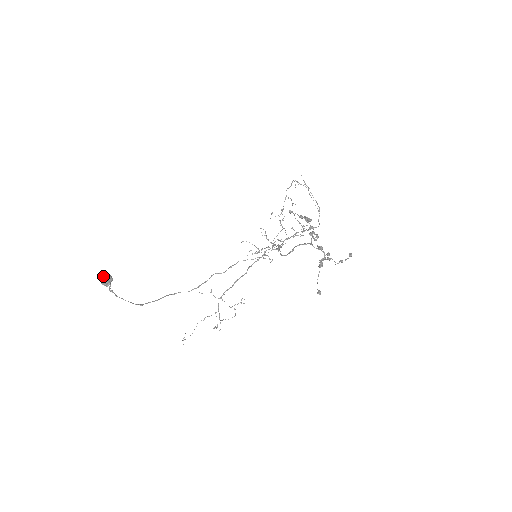
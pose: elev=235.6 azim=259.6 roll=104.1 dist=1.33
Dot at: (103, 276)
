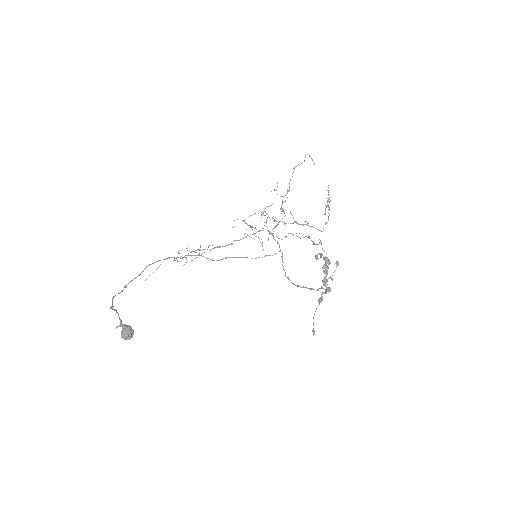
Dot at: (125, 332)
